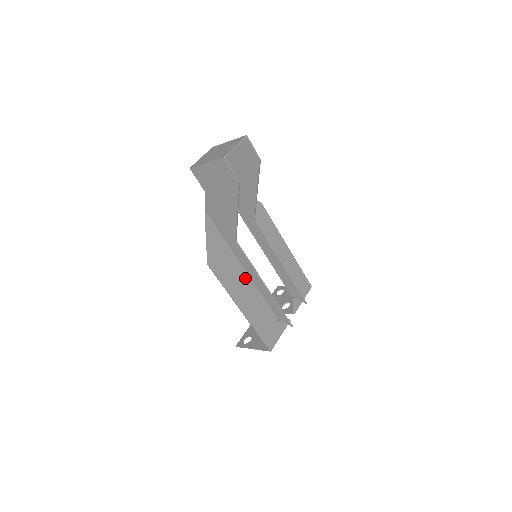
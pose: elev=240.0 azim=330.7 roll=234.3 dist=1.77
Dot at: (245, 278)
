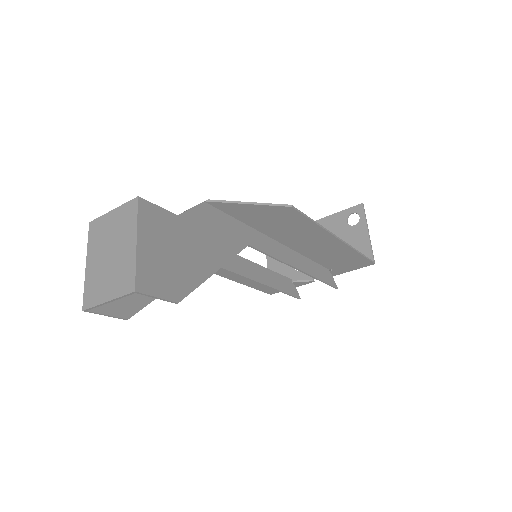
Dot at: occluded
